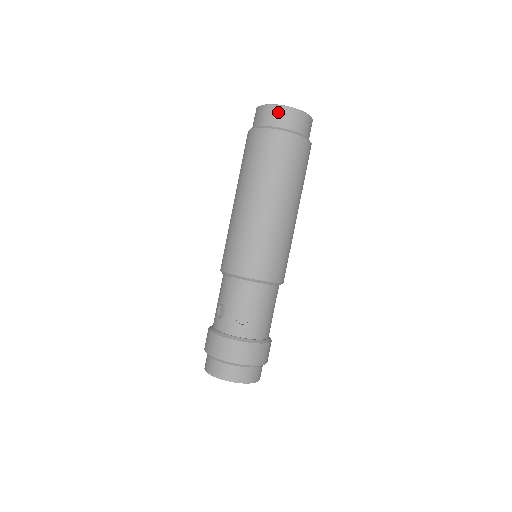
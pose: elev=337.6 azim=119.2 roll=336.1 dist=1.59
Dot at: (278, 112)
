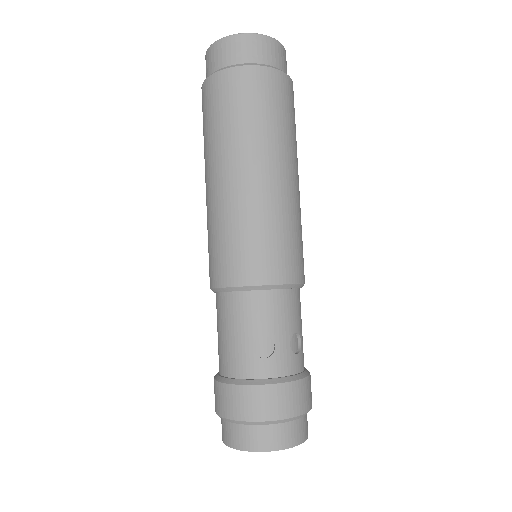
Dot at: (275, 48)
